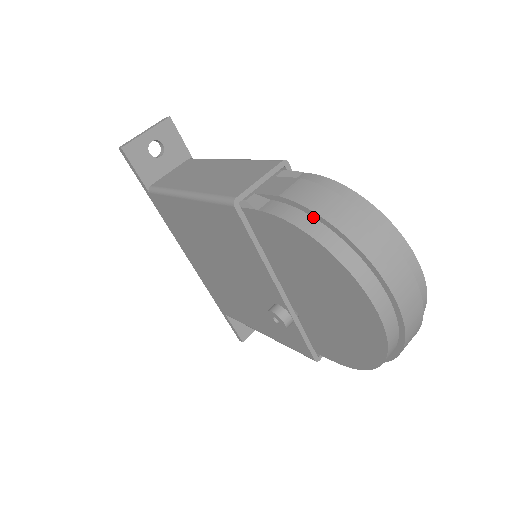
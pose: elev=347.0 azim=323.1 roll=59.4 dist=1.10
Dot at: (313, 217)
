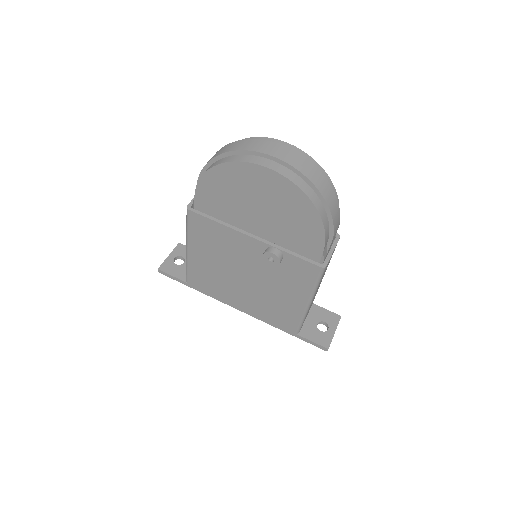
Dot at: occluded
